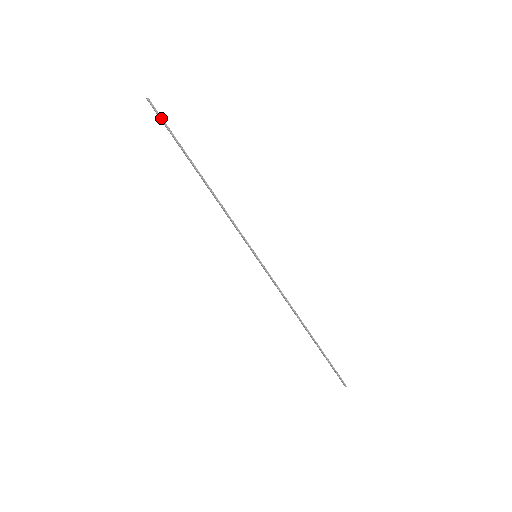
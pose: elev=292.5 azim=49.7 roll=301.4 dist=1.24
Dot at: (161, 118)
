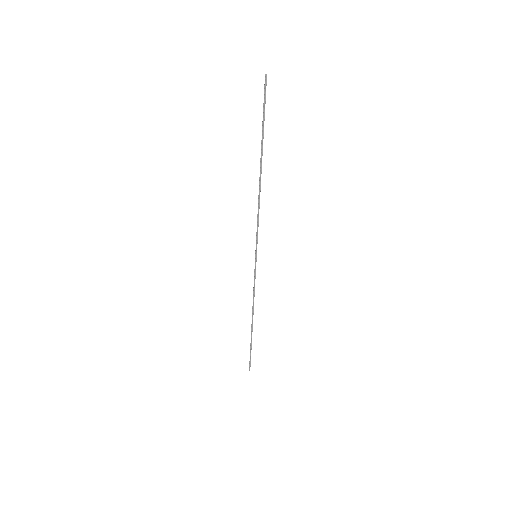
Dot at: (265, 101)
